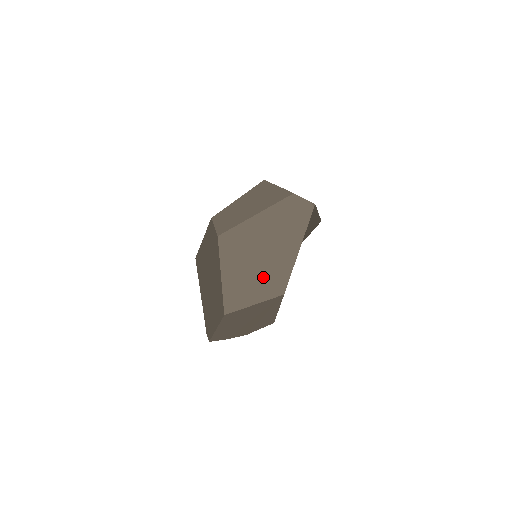
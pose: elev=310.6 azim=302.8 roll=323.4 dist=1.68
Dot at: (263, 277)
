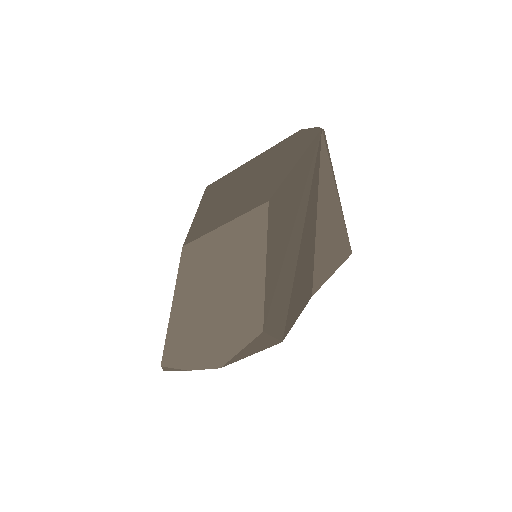
Dot at: (246, 196)
